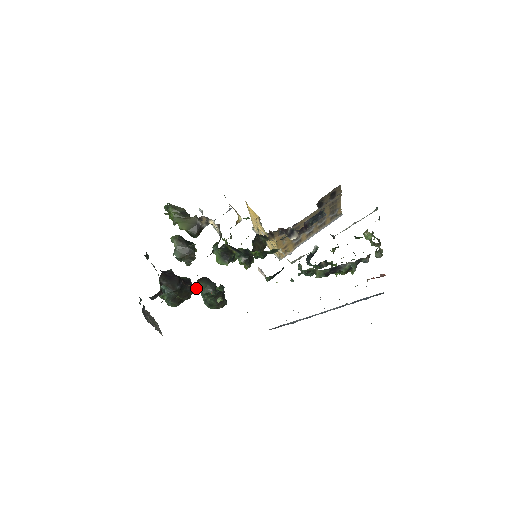
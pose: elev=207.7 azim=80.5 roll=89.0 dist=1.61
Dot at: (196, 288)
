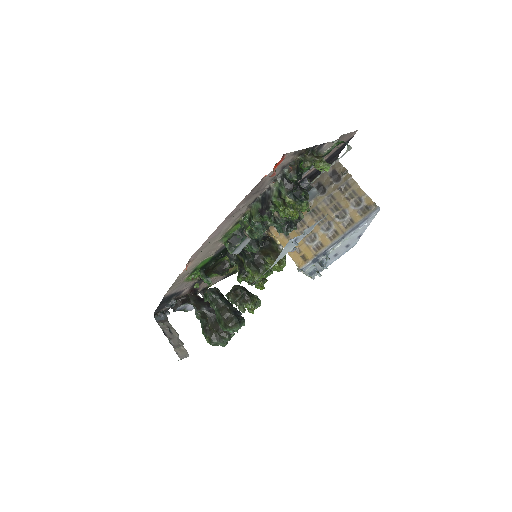
Dot at: occluded
